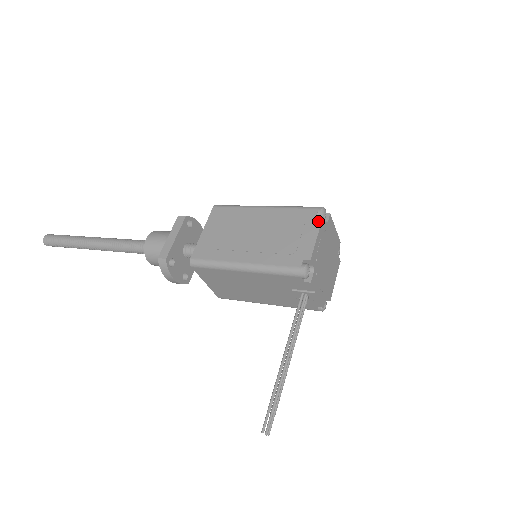
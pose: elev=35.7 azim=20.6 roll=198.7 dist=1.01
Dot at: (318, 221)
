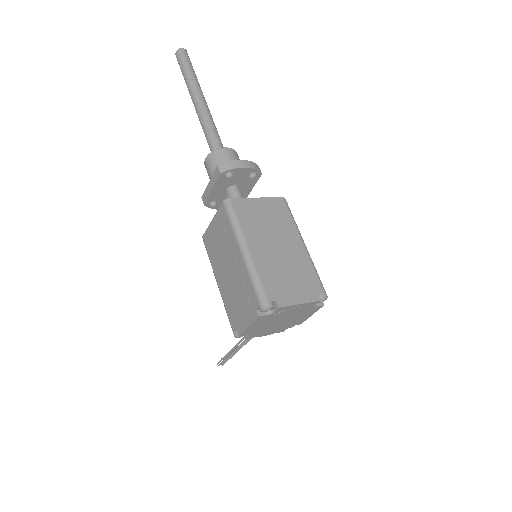
Dot at: (254, 316)
